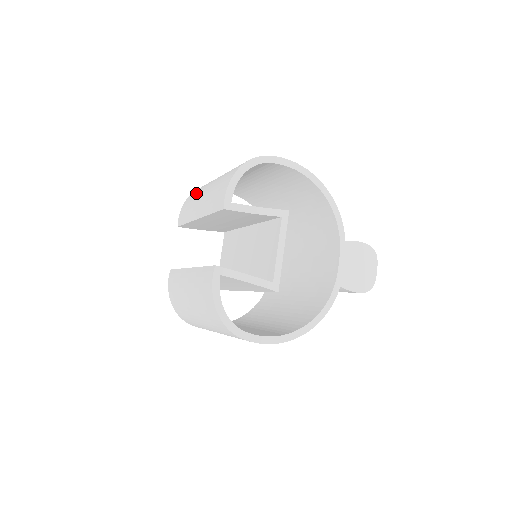
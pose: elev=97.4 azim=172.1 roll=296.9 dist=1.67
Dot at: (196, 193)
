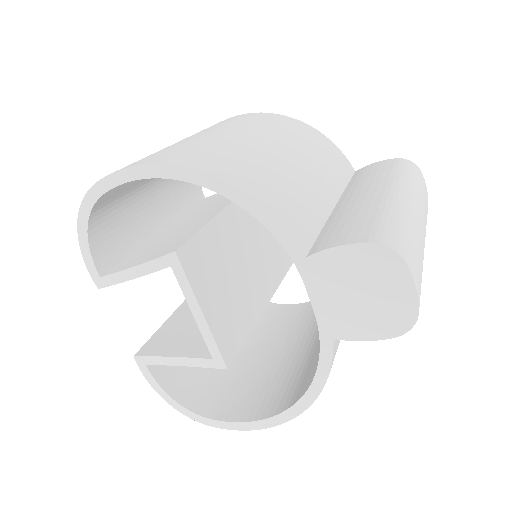
Dot at: occluded
